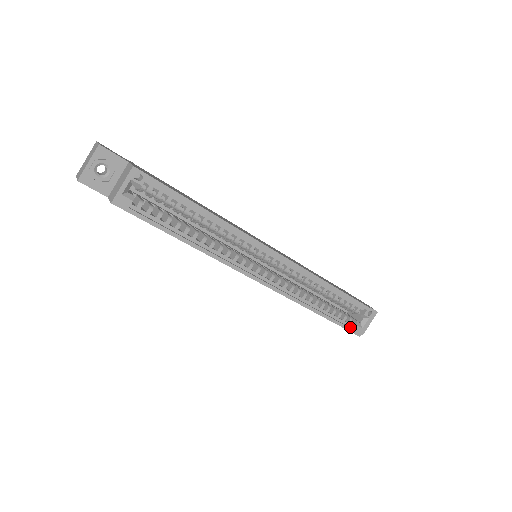
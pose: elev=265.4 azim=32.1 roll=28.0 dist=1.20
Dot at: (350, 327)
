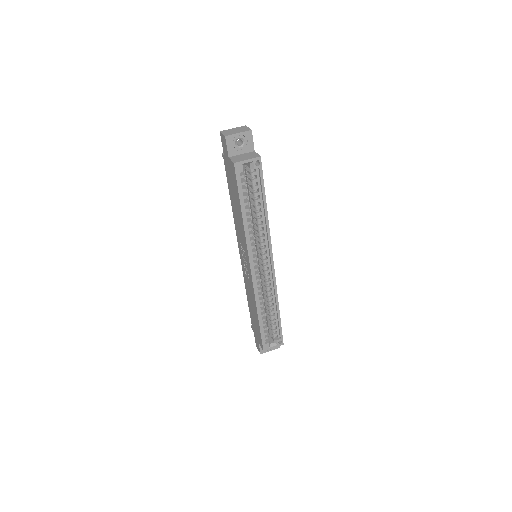
Dot at: (264, 341)
